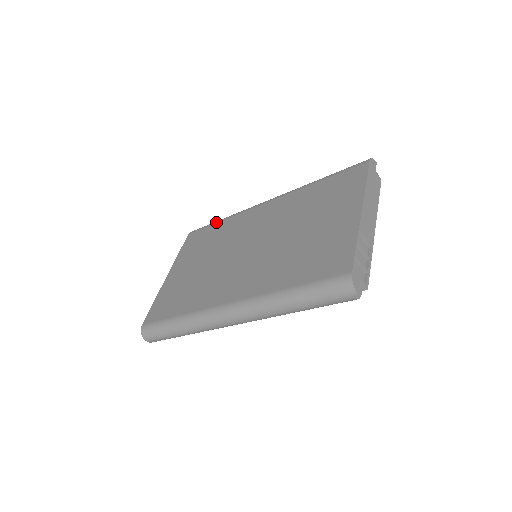
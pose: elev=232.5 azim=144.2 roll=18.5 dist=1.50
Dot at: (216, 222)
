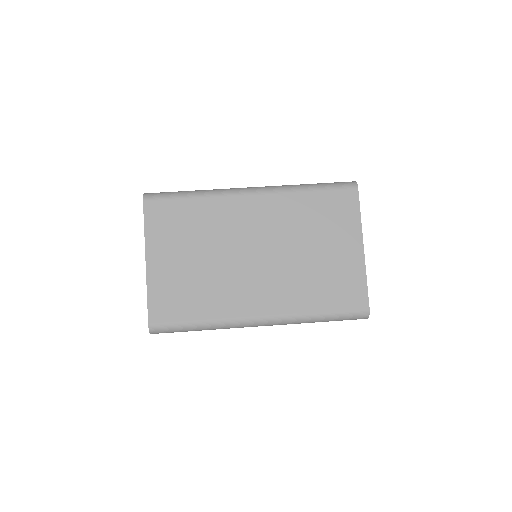
Dot at: (186, 198)
